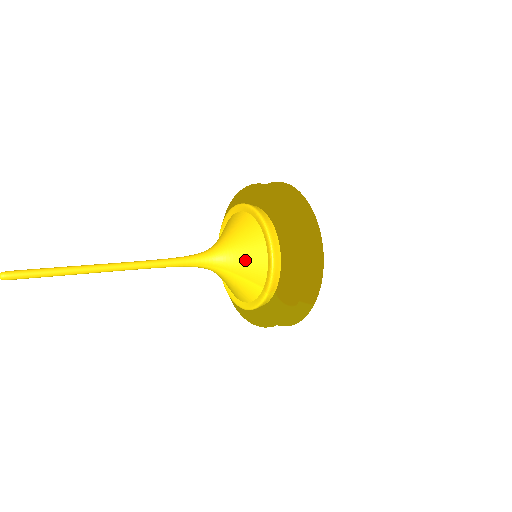
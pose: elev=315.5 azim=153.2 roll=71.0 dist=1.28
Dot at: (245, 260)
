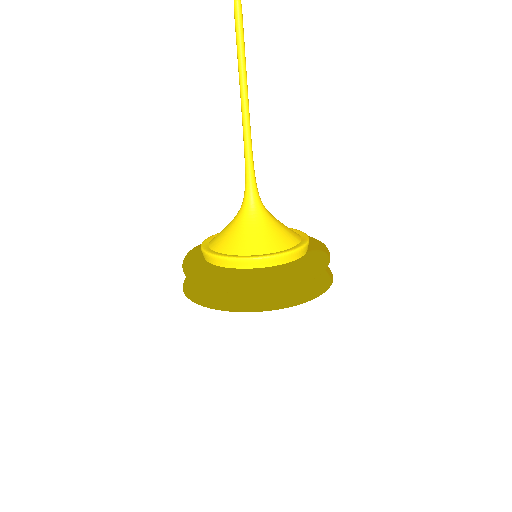
Dot at: occluded
